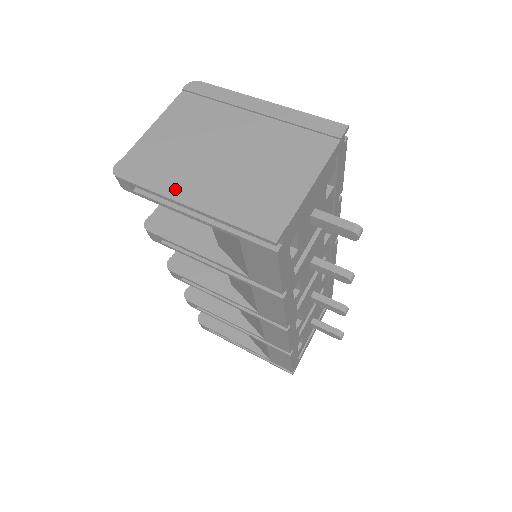
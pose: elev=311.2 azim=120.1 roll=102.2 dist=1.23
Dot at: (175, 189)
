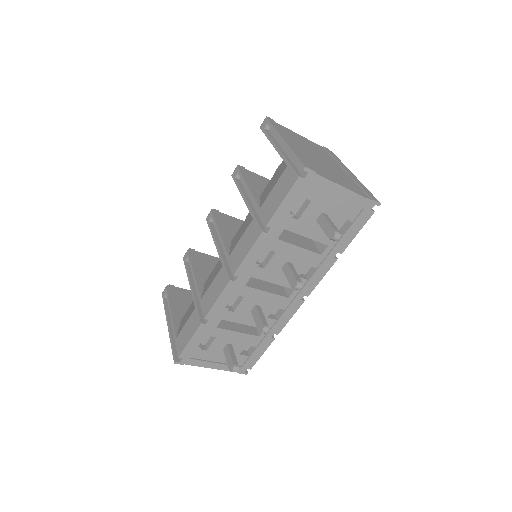
Dot at: (284, 136)
